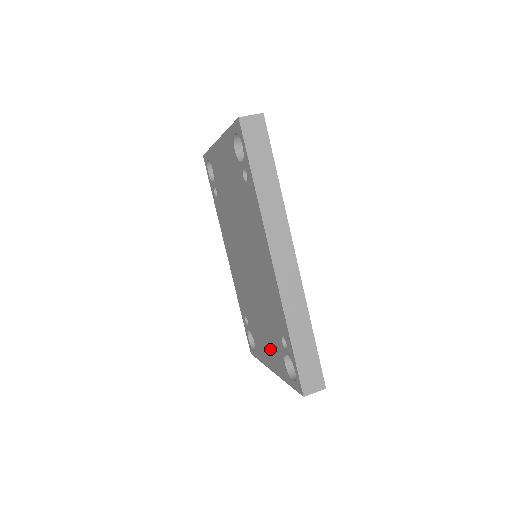
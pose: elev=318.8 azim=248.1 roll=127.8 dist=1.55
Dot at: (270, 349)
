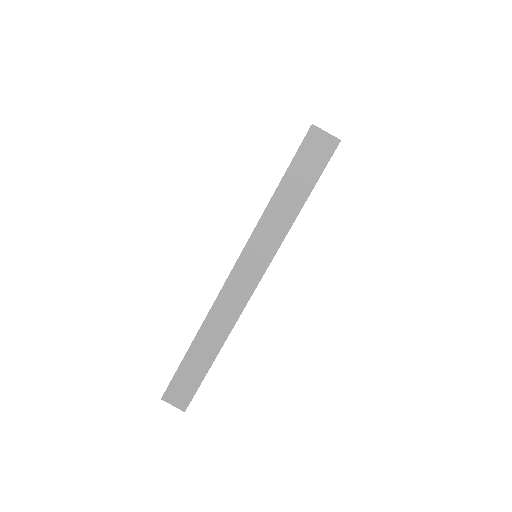
Dot at: occluded
